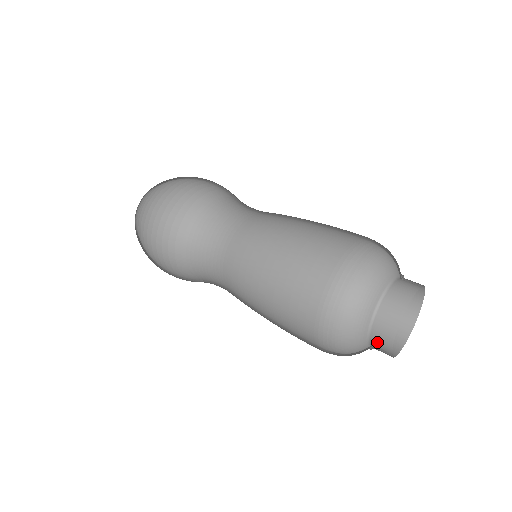
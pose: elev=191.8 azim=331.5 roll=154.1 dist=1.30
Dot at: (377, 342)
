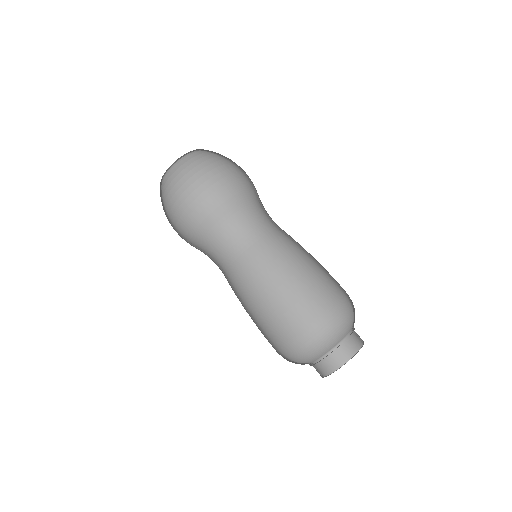
Dot at: (327, 362)
